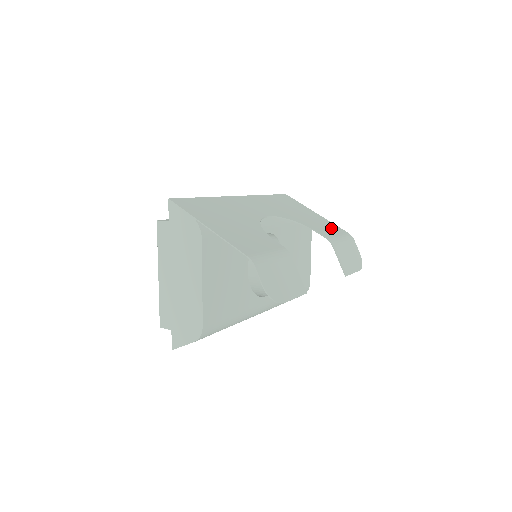
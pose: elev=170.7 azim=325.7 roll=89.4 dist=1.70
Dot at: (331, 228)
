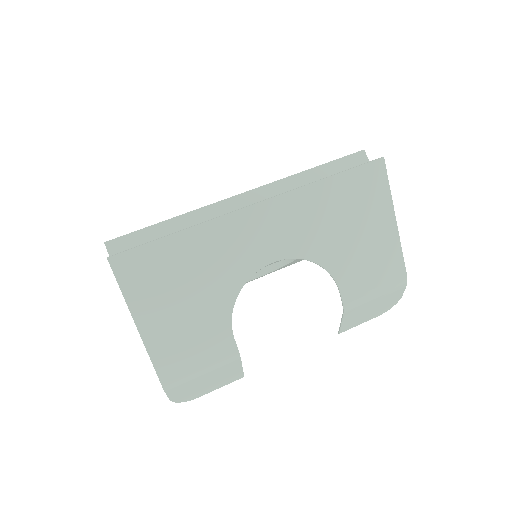
Dot at: (381, 269)
